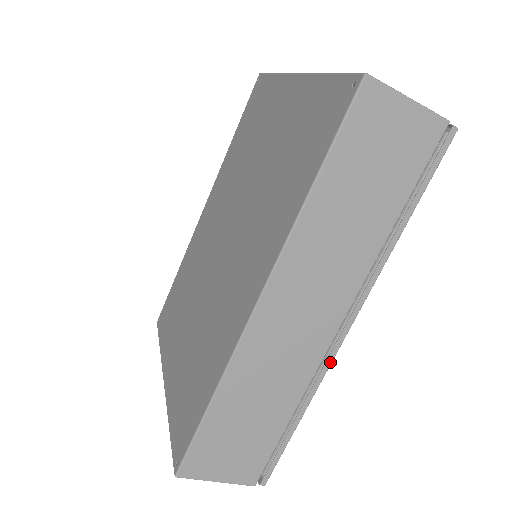
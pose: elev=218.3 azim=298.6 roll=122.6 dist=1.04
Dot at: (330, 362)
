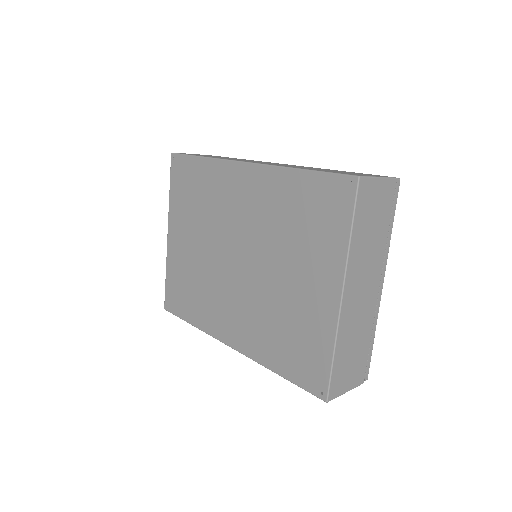
Dot at: occluded
